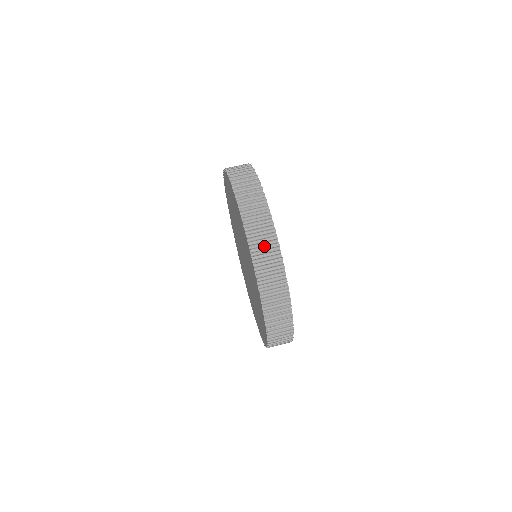
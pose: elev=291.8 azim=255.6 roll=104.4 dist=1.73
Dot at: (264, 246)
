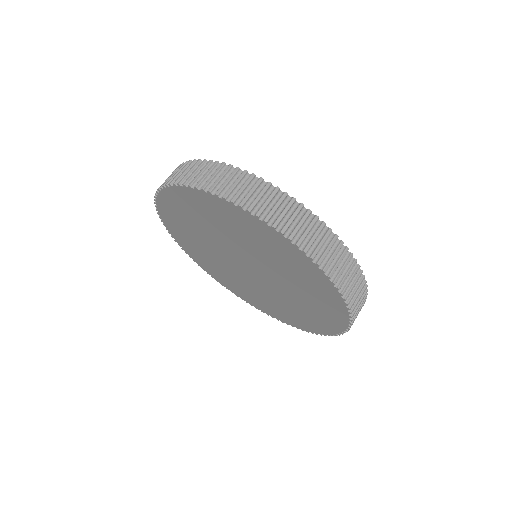
Dot at: (326, 249)
